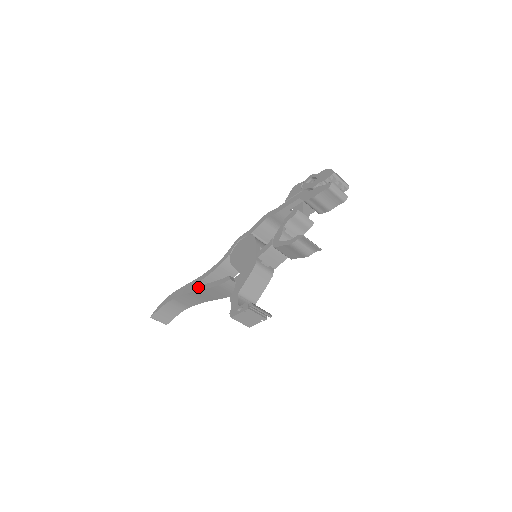
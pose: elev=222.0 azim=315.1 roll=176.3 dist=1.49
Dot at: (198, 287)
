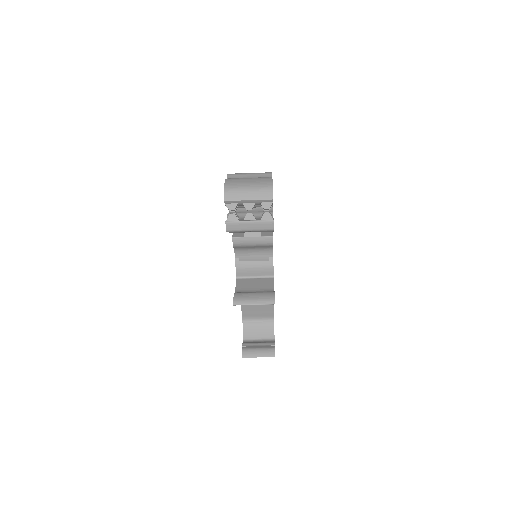
Dot at: occluded
